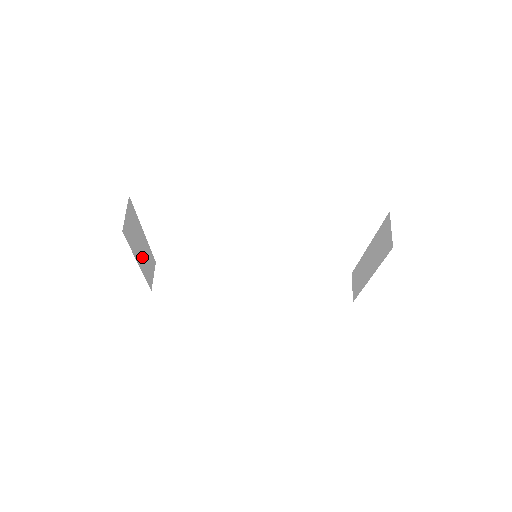
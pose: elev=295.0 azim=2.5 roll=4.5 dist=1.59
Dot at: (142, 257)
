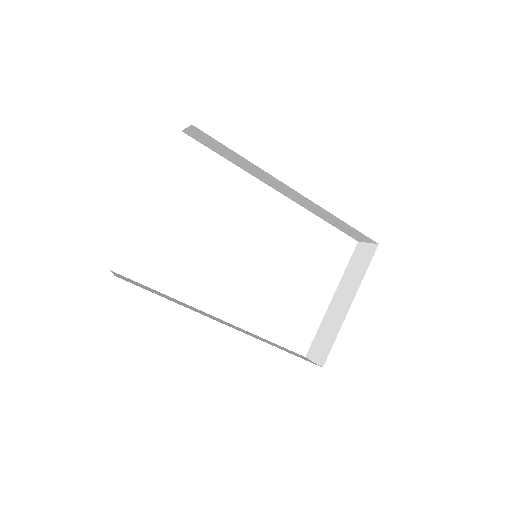
Dot at: occluded
